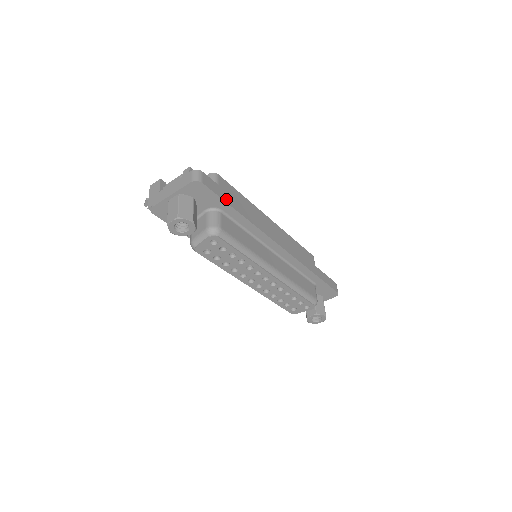
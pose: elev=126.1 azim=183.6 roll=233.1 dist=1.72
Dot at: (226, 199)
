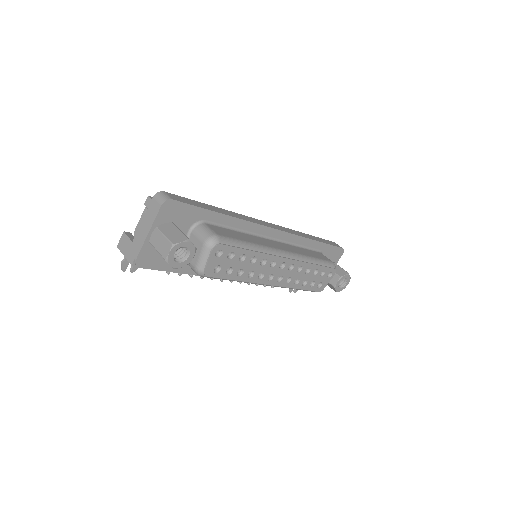
Dot at: (202, 206)
